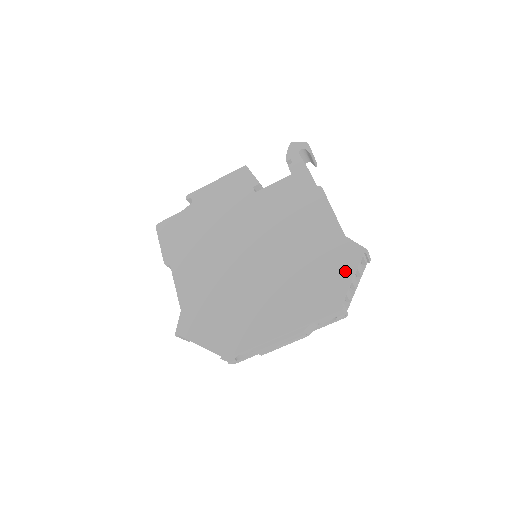
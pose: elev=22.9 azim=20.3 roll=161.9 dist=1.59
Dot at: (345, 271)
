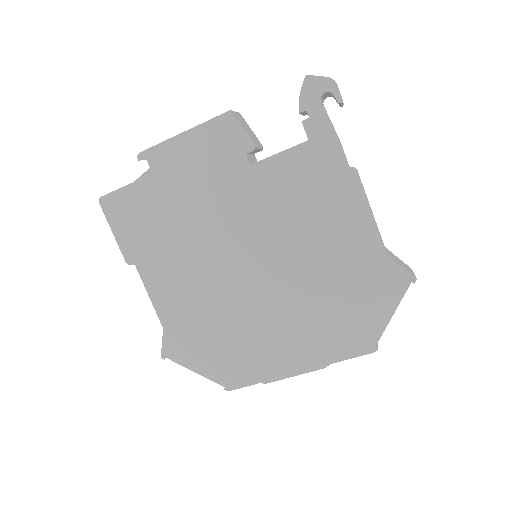
Dot at: (383, 305)
